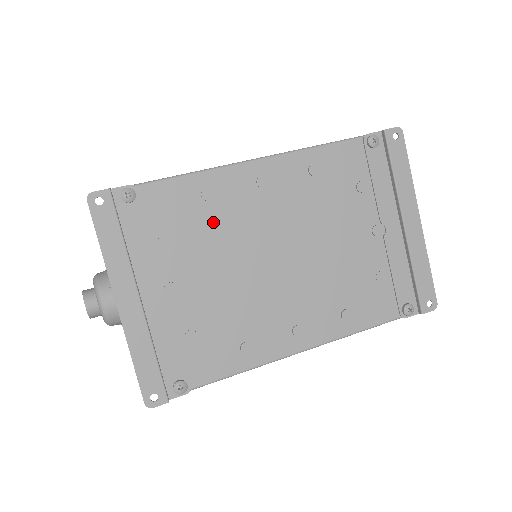
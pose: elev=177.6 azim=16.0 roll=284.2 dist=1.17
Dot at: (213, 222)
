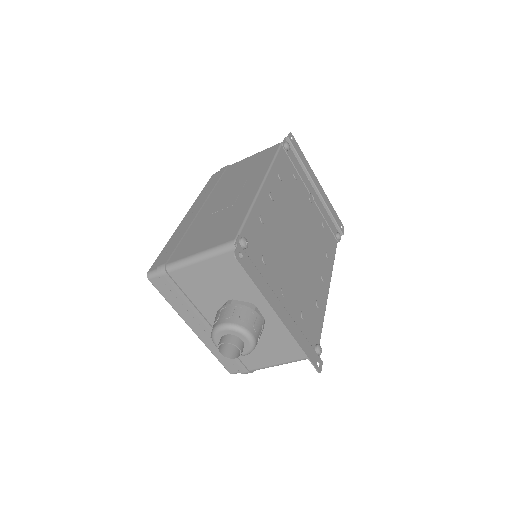
Dot at: (272, 236)
